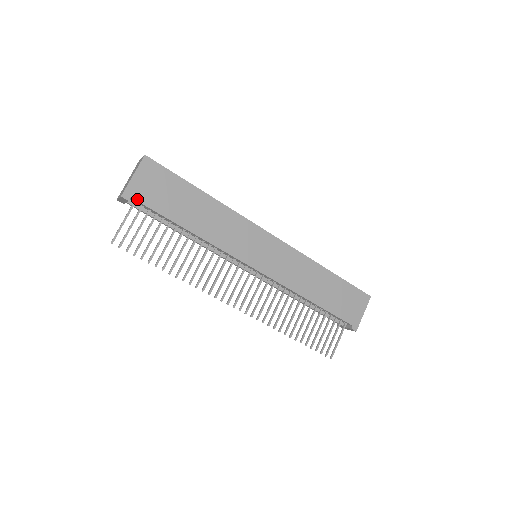
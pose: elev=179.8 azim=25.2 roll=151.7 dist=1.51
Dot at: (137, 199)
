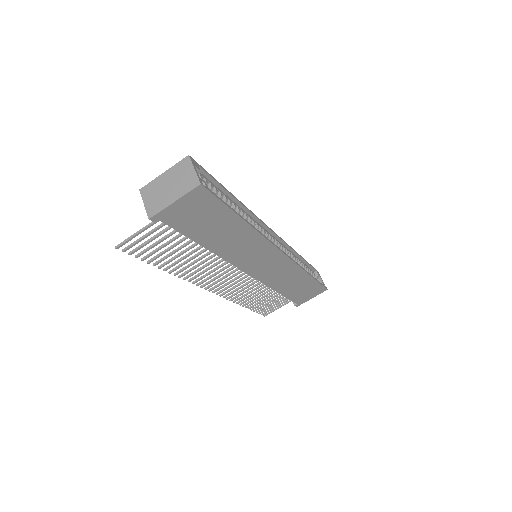
Dot at: (166, 222)
